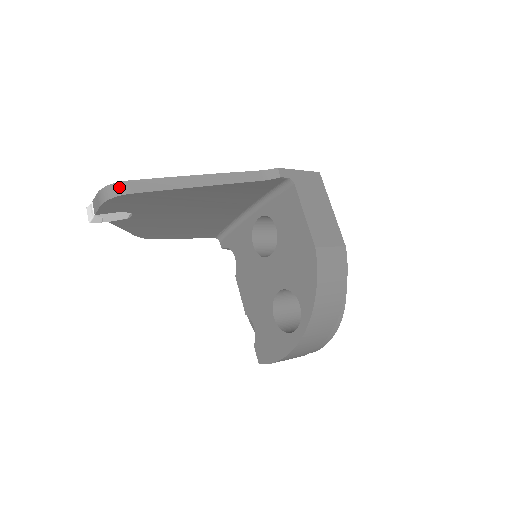
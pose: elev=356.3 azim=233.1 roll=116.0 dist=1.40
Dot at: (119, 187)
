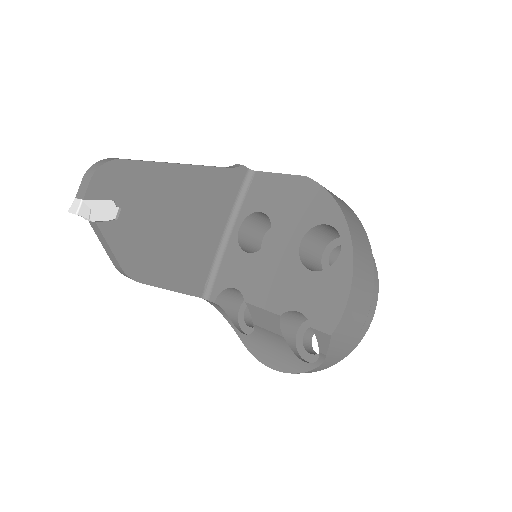
Dot at: (107, 159)
